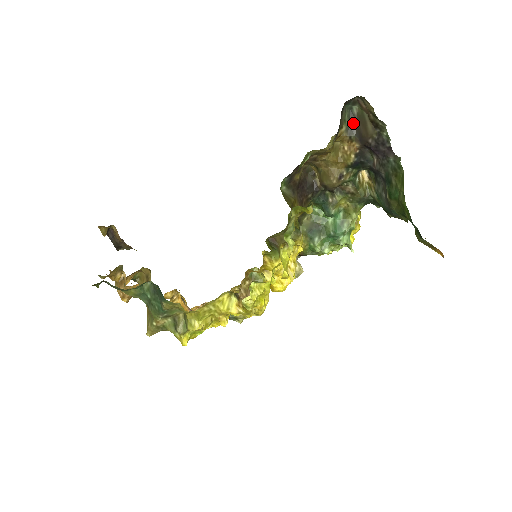
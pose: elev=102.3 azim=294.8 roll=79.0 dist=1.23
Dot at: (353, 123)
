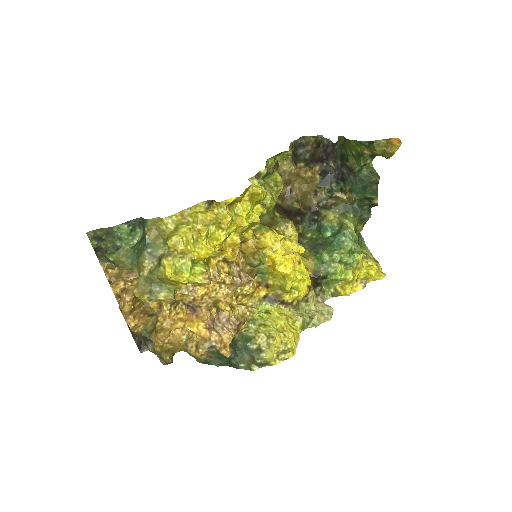
Dot at: (308, 161)
